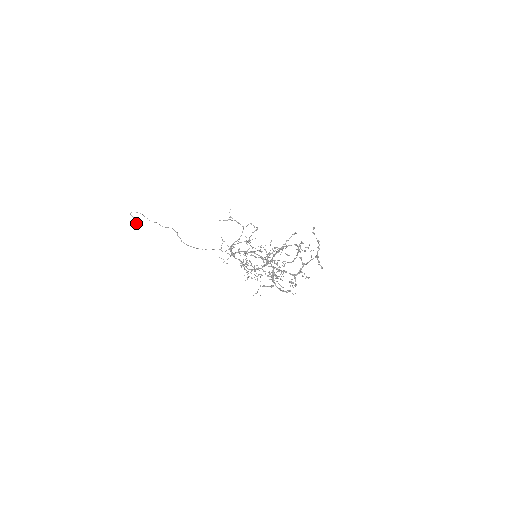
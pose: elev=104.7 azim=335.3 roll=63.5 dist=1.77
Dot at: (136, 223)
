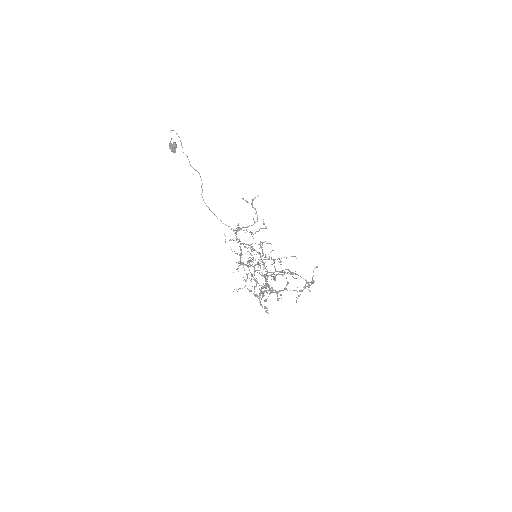
Dot at: (173, 146)
